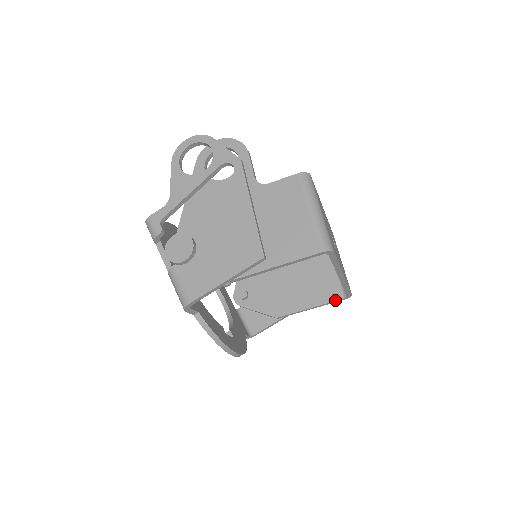
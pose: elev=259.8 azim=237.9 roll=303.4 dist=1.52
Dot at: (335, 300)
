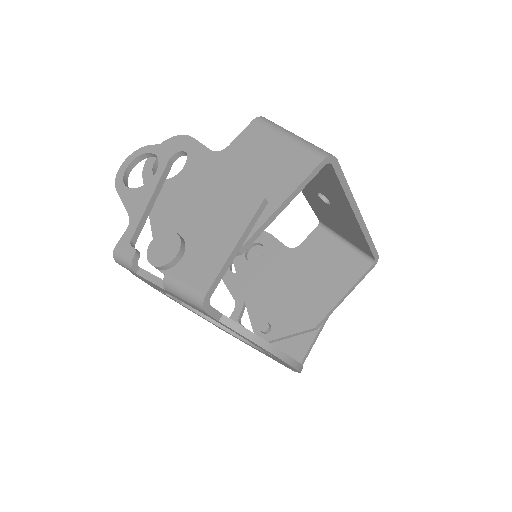
Dot at: (365, 272)
